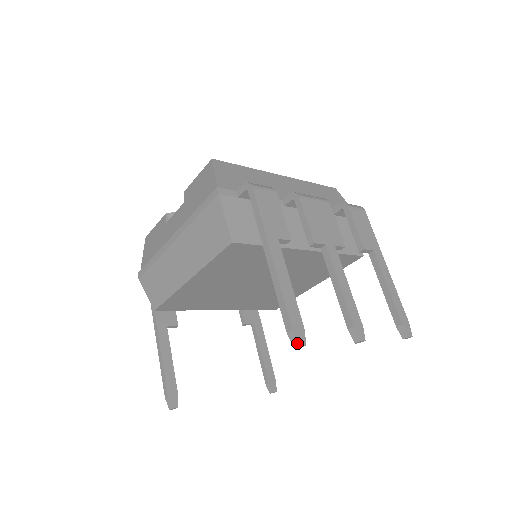
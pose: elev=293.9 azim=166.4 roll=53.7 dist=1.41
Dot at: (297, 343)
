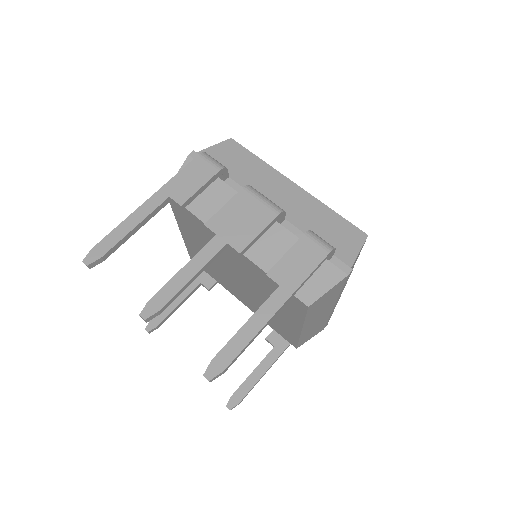
Dot at: (85, 259)
